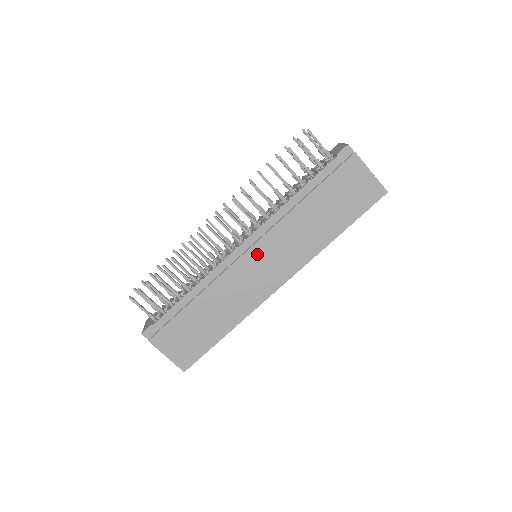
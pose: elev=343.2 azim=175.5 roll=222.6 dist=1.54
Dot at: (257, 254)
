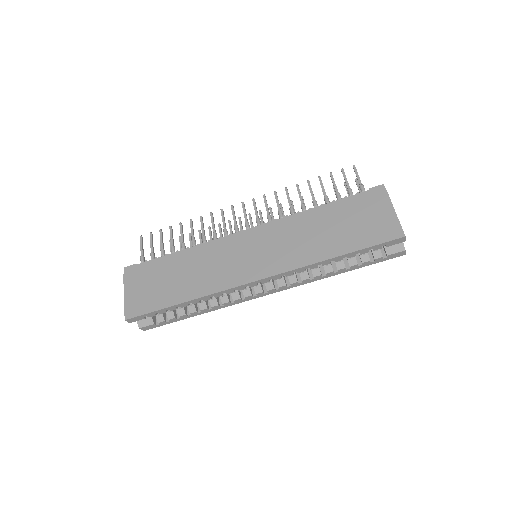
Dot at: (254, 241)
